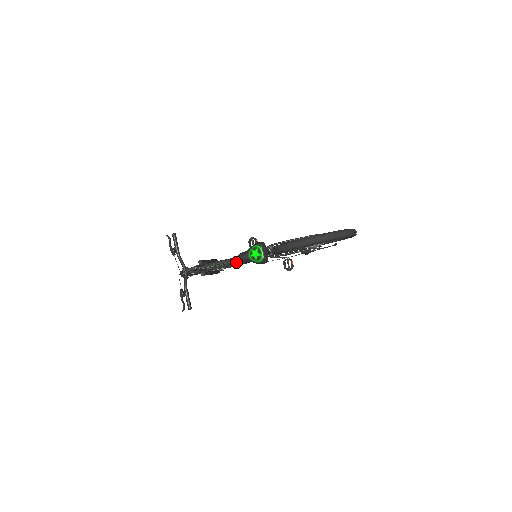
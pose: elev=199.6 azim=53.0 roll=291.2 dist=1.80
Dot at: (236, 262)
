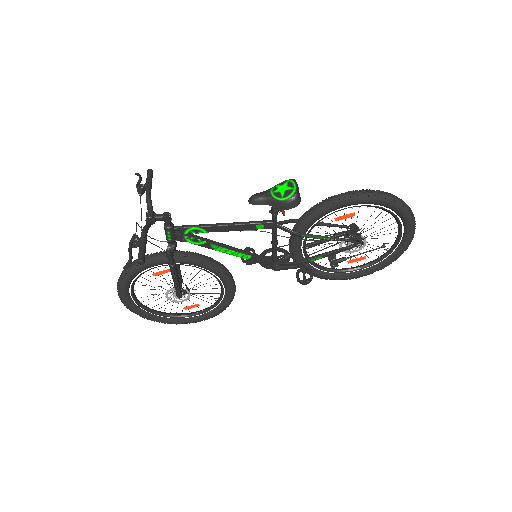
Dot at: (219, 267)
